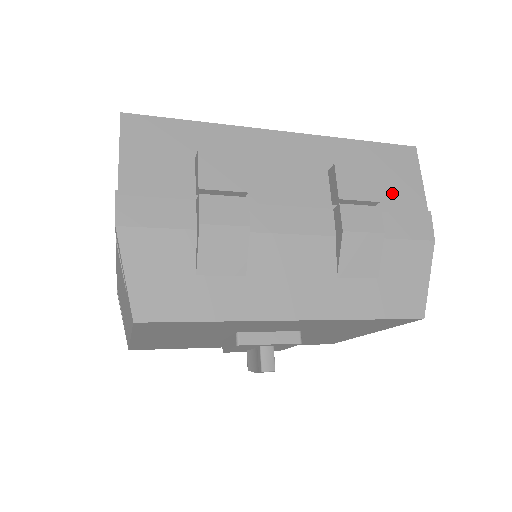
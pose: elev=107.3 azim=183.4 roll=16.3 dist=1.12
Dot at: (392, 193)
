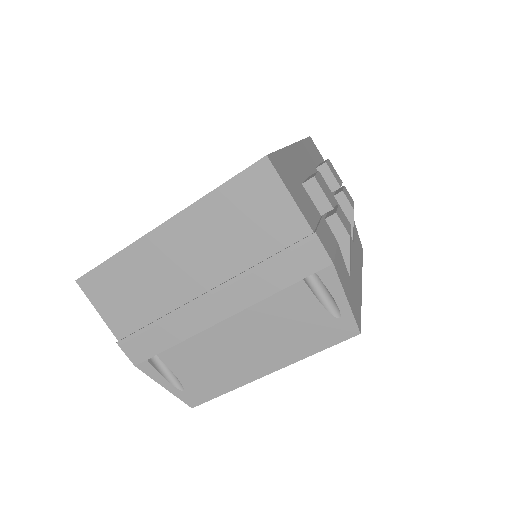
Dot at: occluded
